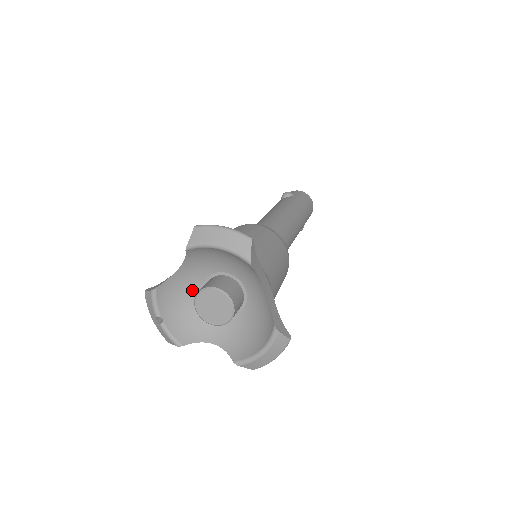
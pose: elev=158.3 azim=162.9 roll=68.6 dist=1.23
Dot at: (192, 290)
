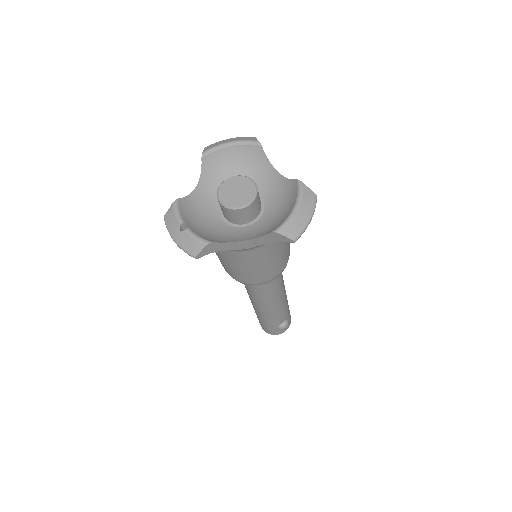
Dot at: (210, 214)
